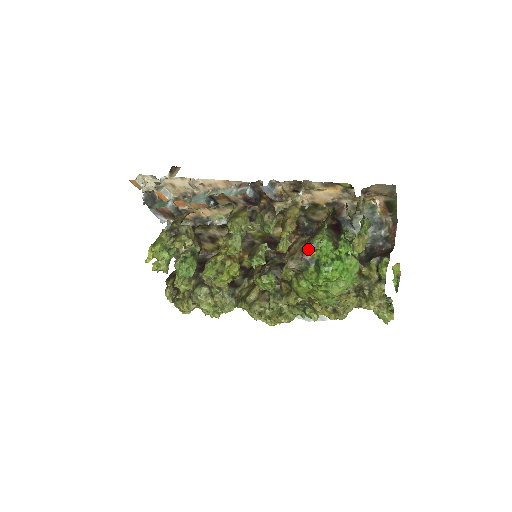
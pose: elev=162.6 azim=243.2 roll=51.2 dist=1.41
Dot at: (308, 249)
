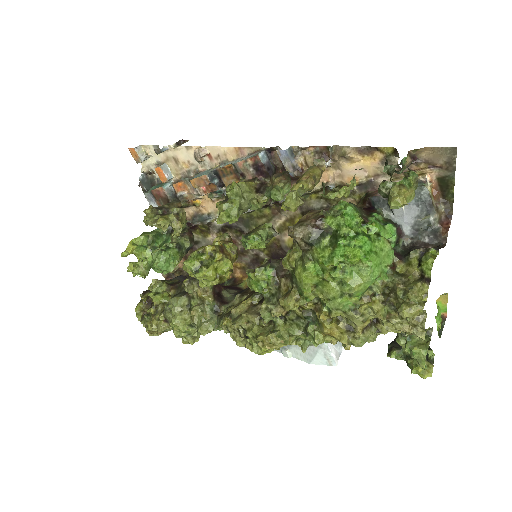
Dot at: (325, 215)
